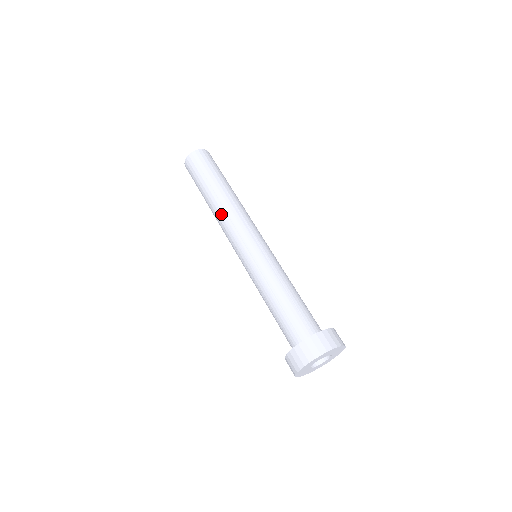
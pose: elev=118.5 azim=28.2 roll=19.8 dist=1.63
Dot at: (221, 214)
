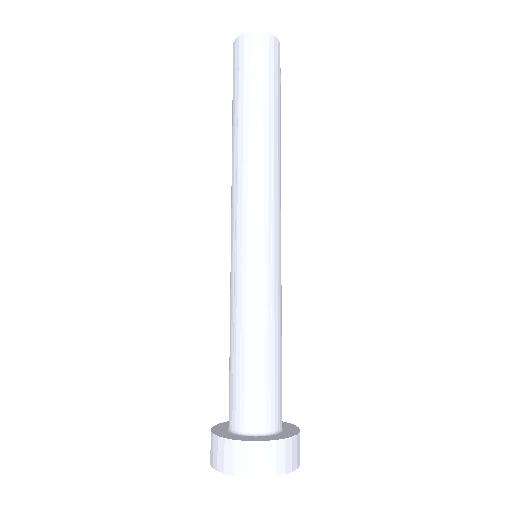
Dot at: (245, 163)
